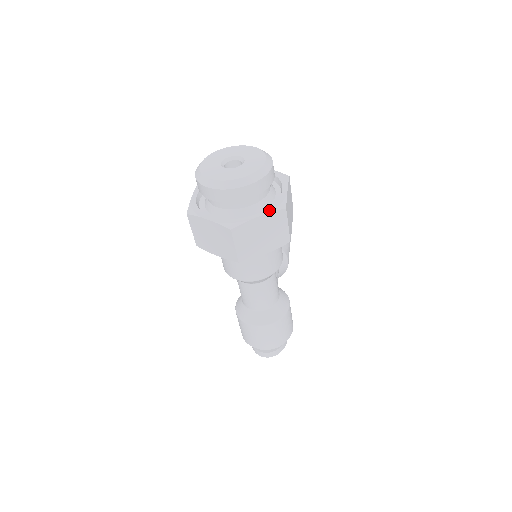
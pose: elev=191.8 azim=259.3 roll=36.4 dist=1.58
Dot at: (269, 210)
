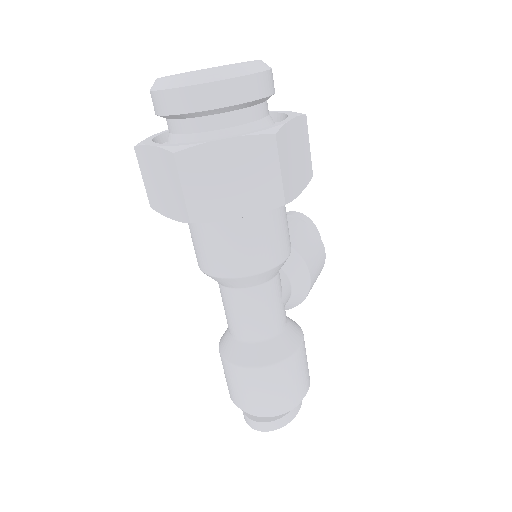
Dot at: (245, 133)
